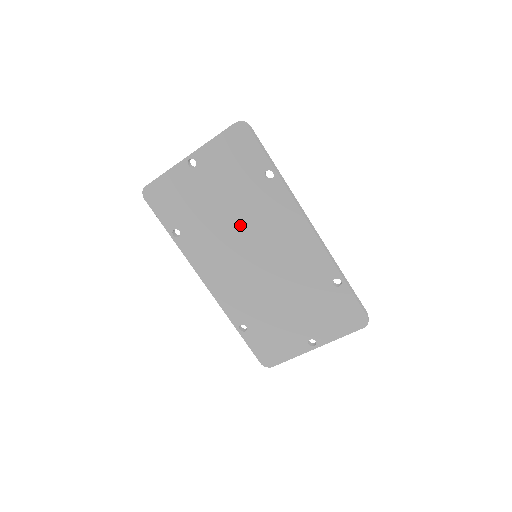
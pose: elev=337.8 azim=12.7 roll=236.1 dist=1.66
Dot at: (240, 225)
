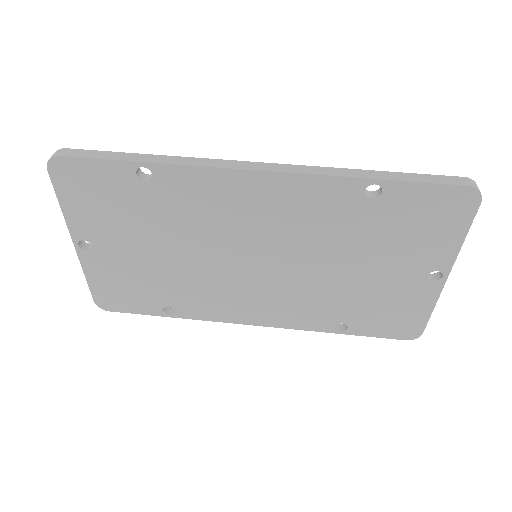
Dot at: (198, 249)
